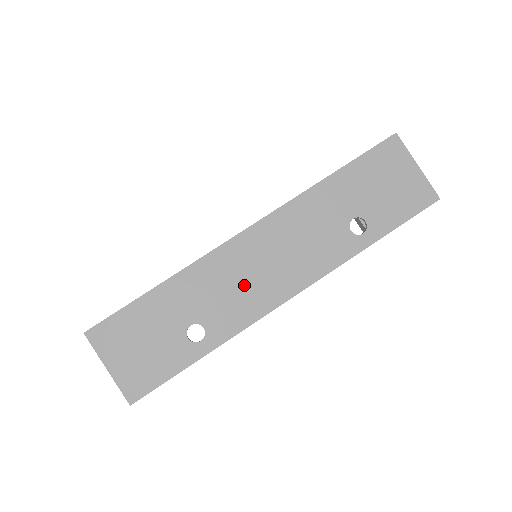
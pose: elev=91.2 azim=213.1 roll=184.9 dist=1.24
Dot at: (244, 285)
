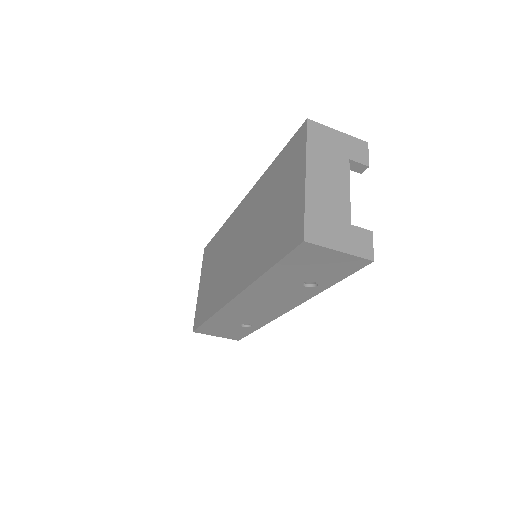
Dot at: (255, 312)
